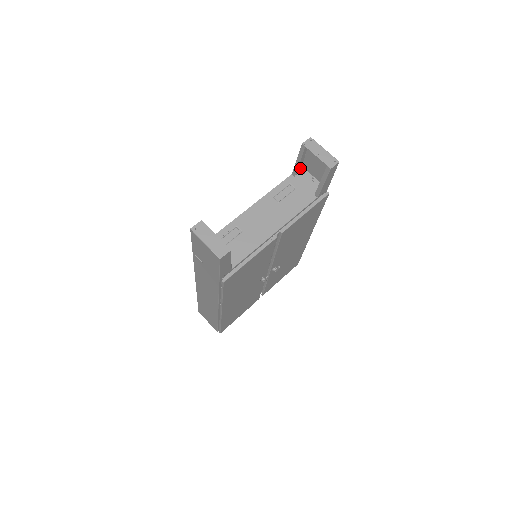
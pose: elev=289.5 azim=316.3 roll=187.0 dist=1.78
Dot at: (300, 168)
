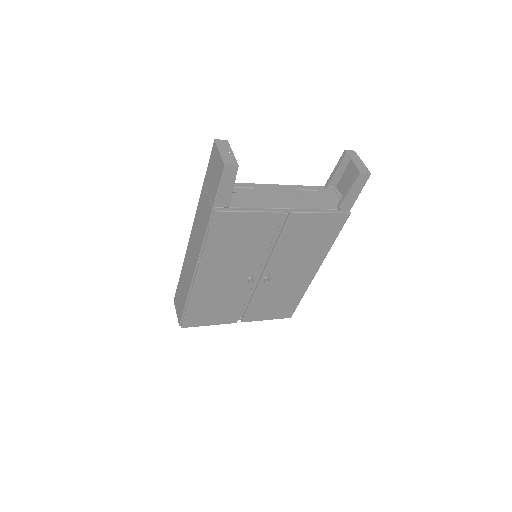
Dot at: (334, 187)
